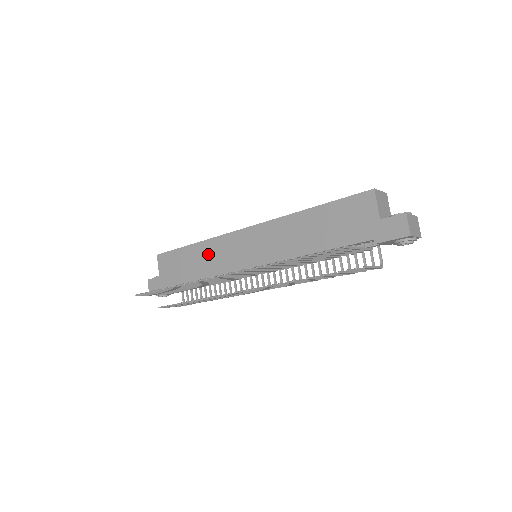
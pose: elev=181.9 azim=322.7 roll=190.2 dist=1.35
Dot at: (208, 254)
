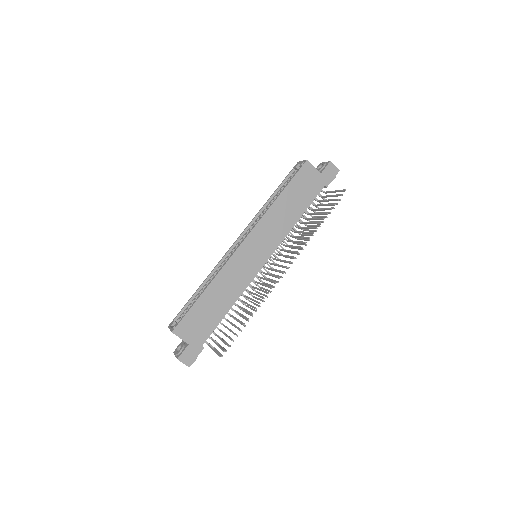
Dot at: (224, 285)
